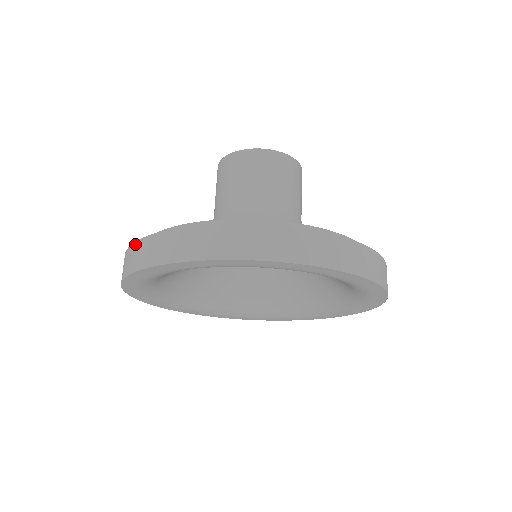
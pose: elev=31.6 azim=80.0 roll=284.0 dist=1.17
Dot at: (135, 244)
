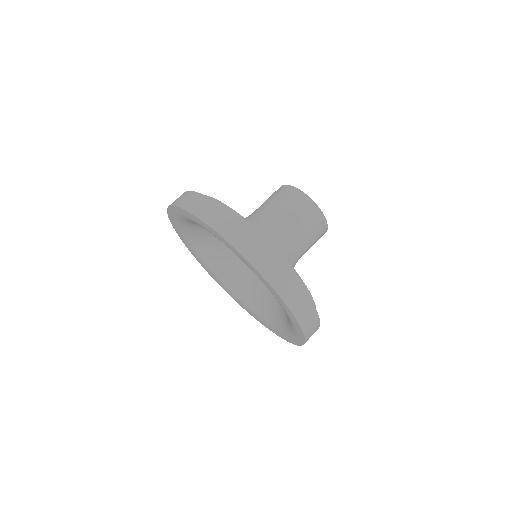
Dot at: (201, 195)
